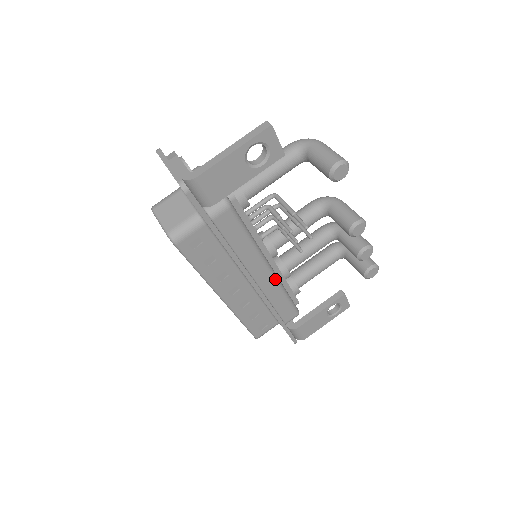
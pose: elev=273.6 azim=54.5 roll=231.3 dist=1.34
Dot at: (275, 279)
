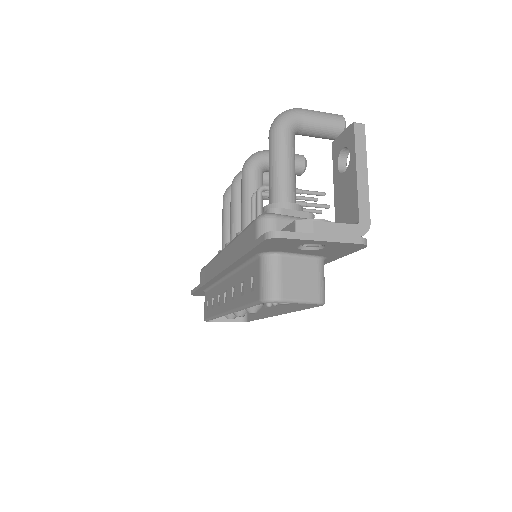
Dot at: occluded
